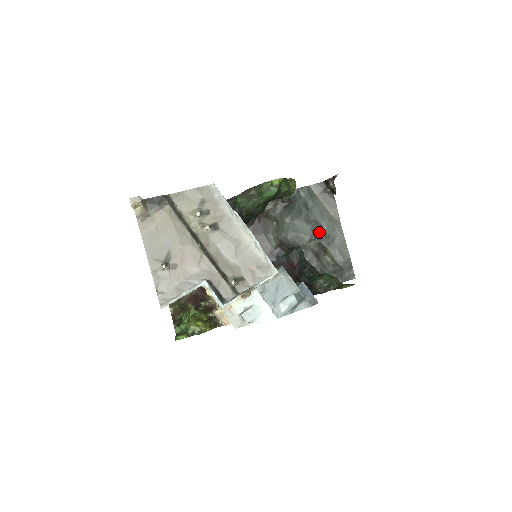
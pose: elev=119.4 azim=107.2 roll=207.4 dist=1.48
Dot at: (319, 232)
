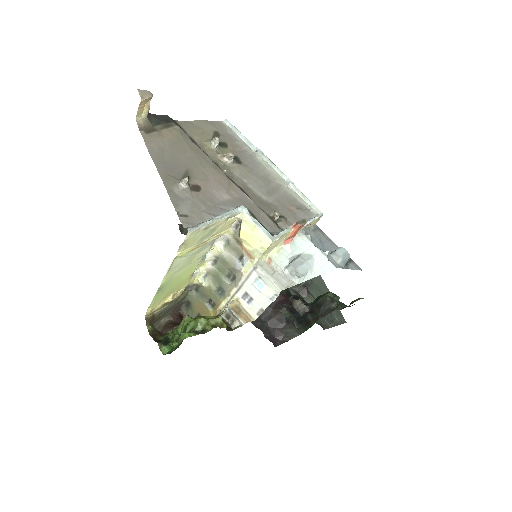
Dot at: occluded
